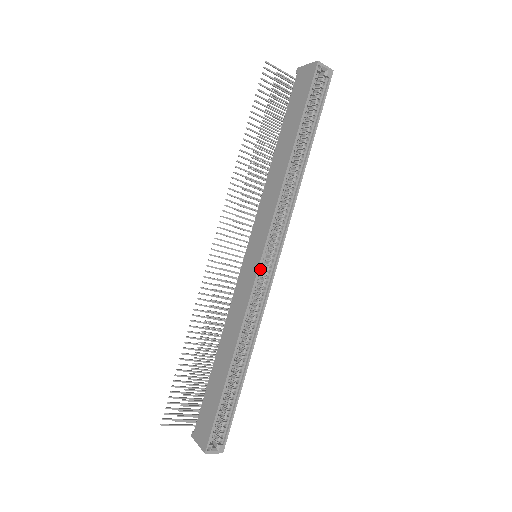
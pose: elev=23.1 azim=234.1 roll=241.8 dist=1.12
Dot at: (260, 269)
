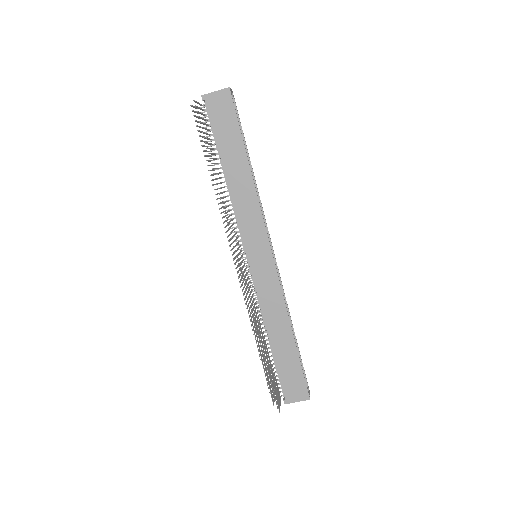
Dot at: (271, 262)
